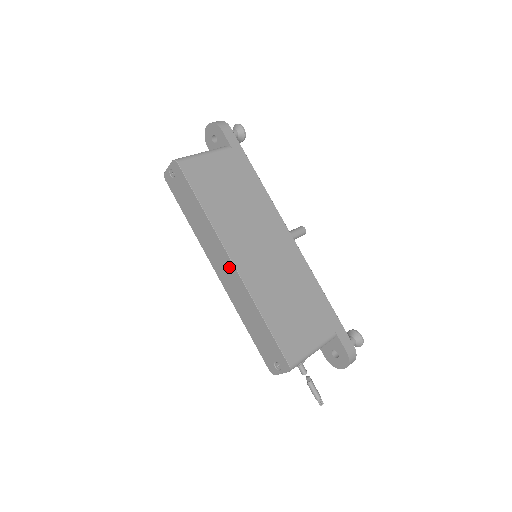
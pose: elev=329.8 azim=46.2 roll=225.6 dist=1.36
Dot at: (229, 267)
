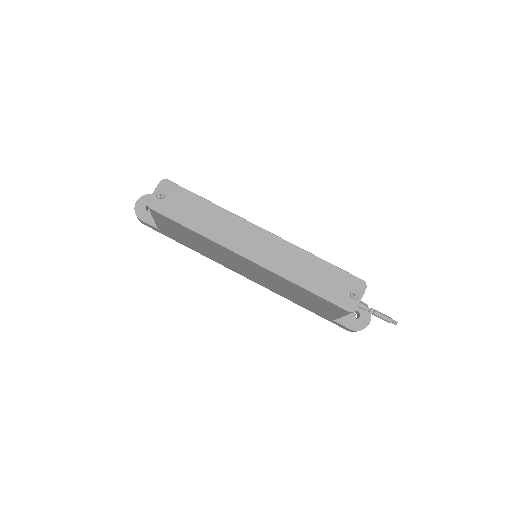
Dot at: (263, 237)
